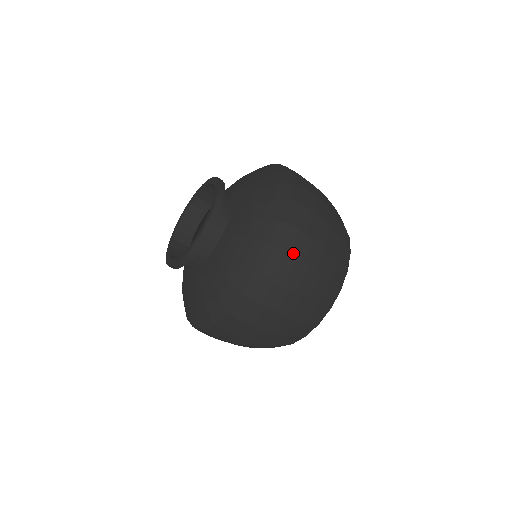
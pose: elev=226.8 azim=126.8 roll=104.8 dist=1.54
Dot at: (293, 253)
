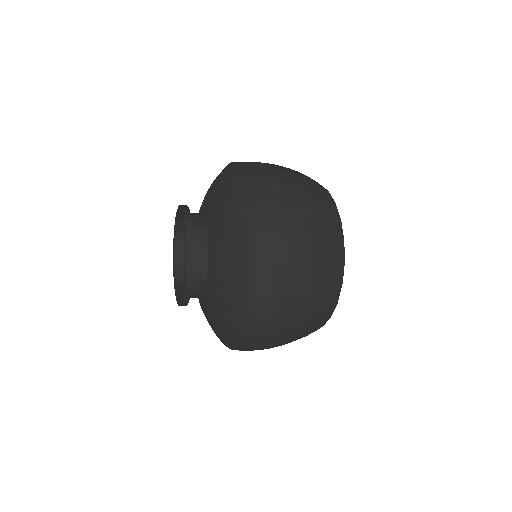
Dot at: (264, 334)
